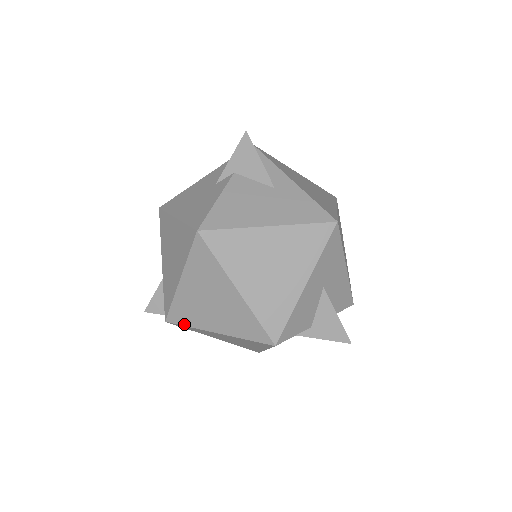
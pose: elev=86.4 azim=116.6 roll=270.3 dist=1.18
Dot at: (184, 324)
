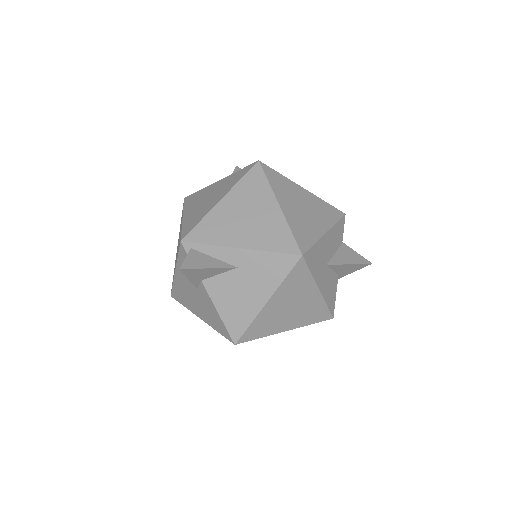
Dot at: occluded
